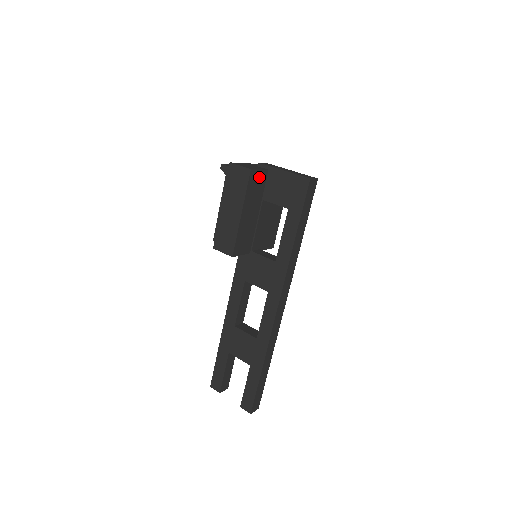
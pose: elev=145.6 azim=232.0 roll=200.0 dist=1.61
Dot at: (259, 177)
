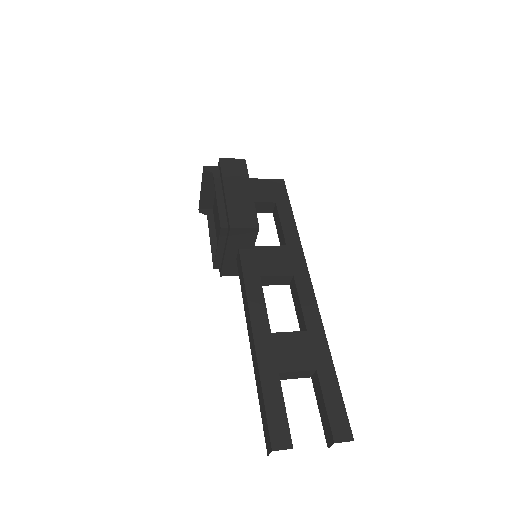
Dot at: occluded
